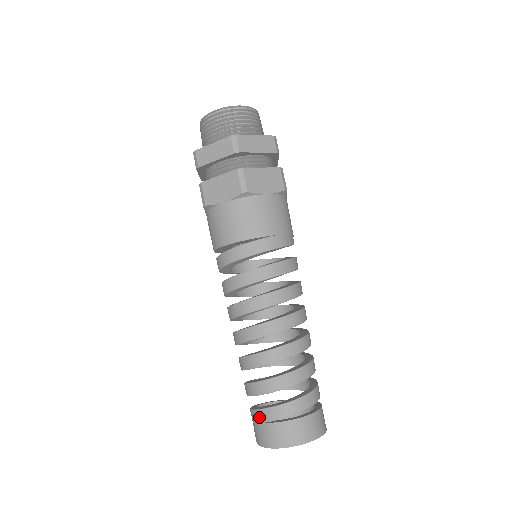
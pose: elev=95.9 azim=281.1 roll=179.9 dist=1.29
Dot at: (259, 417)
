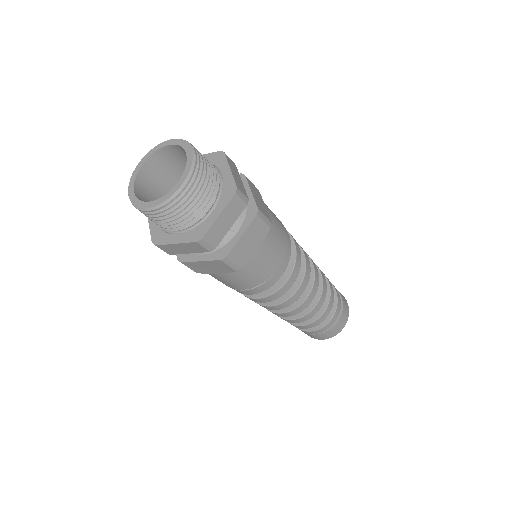
Dot at: occluded
